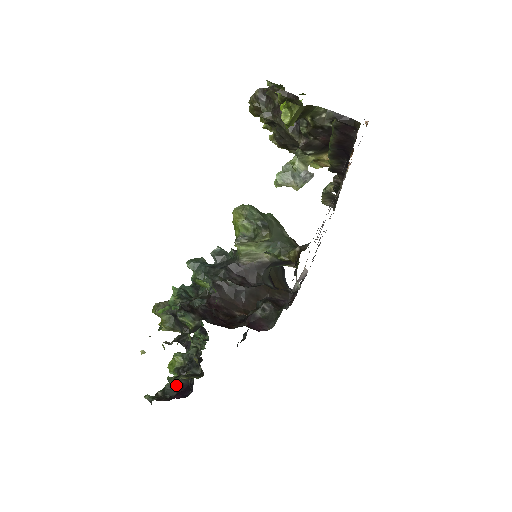
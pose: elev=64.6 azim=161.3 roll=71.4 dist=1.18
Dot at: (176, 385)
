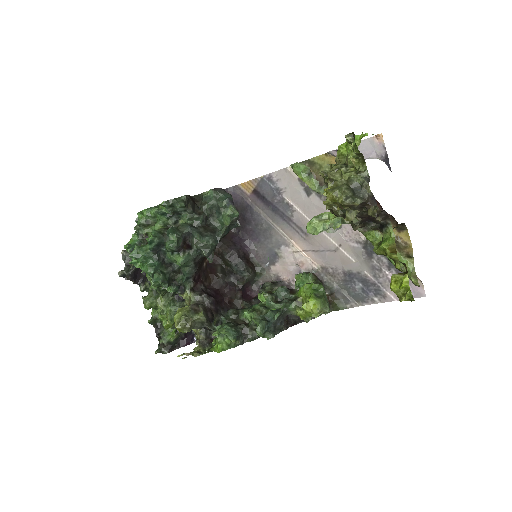
Dot at: (179, 336)
